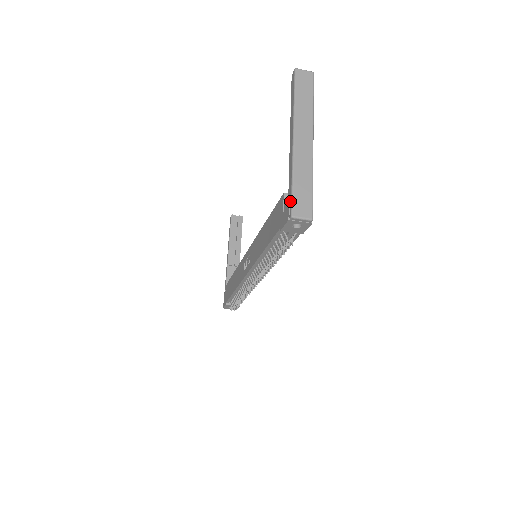
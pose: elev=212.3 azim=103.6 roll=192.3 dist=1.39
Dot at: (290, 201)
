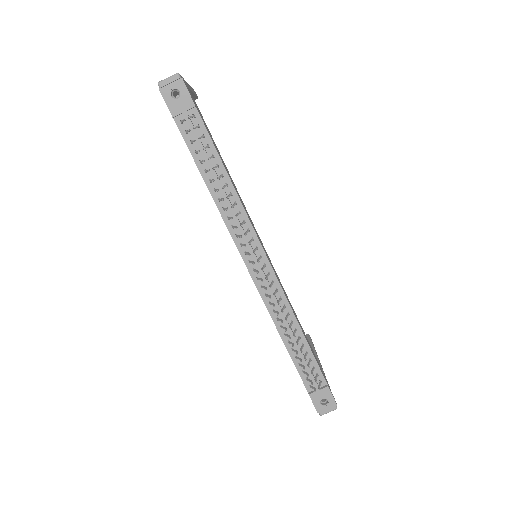
Dot at: occluded
